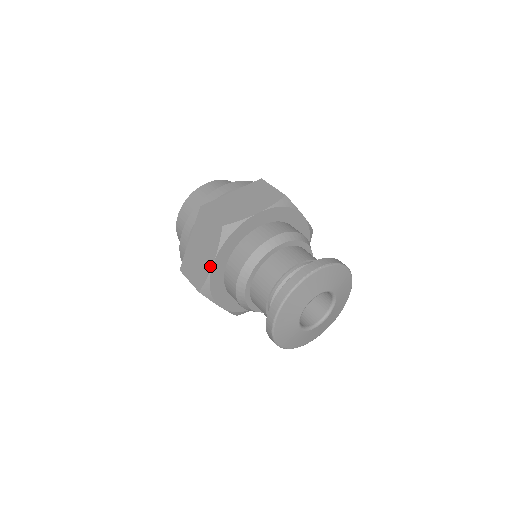
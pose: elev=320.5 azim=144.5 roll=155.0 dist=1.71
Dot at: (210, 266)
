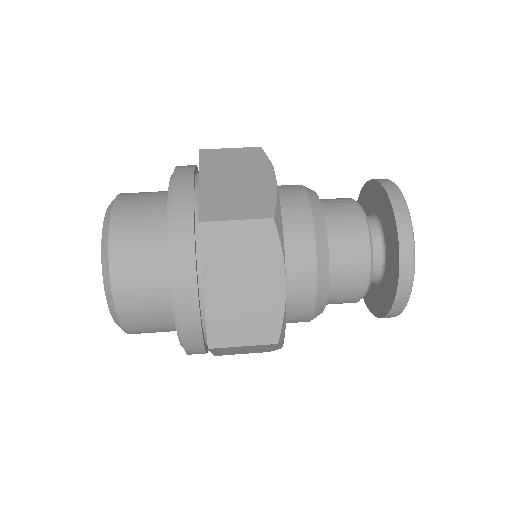
Dot at: (281, 291)
